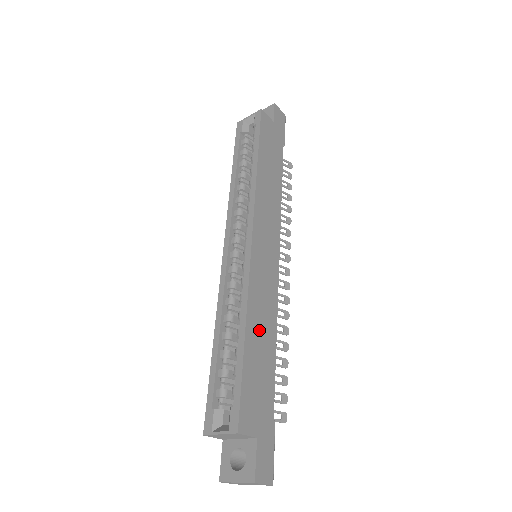
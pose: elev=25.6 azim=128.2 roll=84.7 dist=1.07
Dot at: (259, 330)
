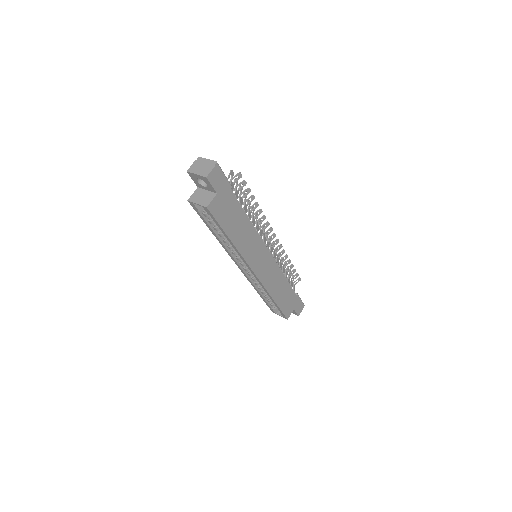
Dot at: (278, 290)
